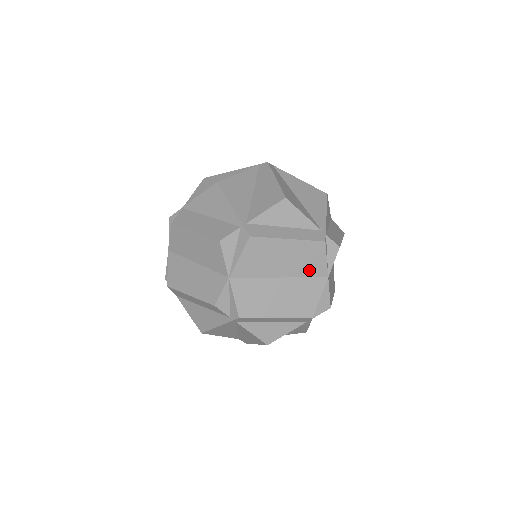
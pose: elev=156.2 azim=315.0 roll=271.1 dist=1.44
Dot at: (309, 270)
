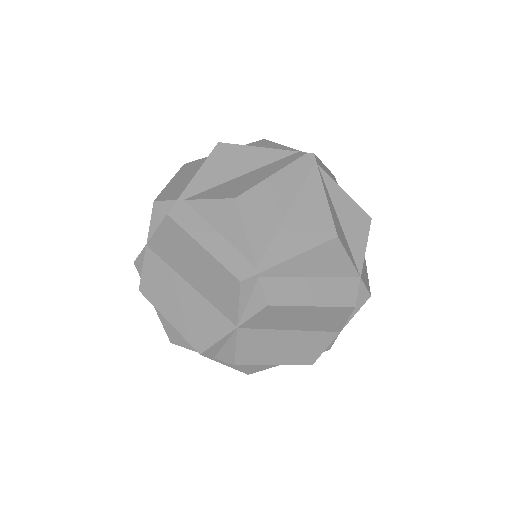
Dot at: (218, 301)
